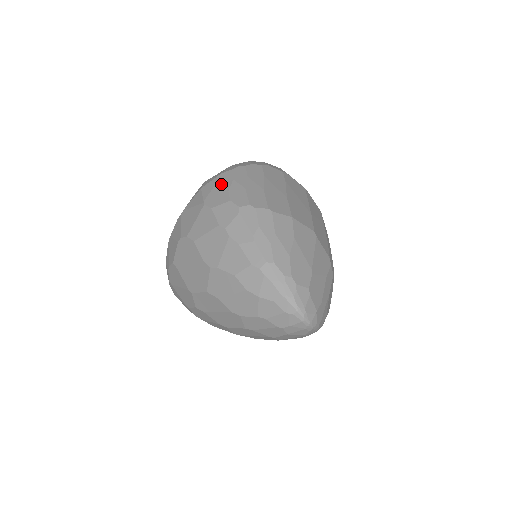
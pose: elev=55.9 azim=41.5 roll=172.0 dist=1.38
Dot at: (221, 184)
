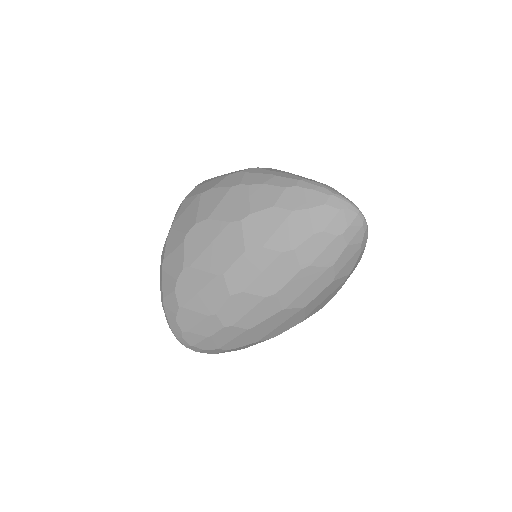
Dot at: (206, 182)
